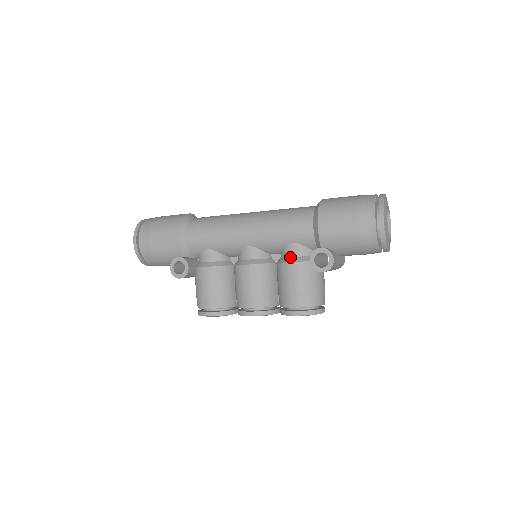
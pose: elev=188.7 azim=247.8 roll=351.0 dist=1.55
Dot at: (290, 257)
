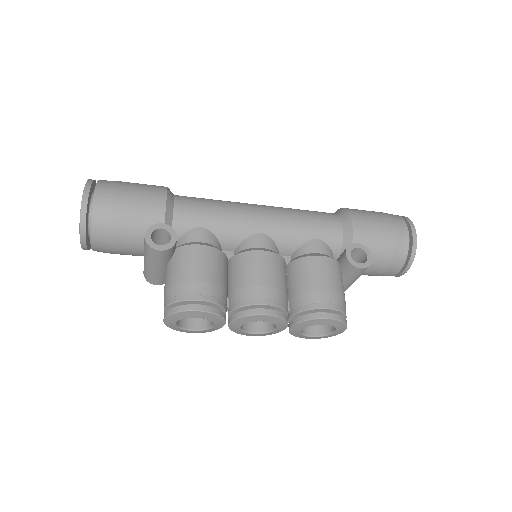
Dot at: (314, 253)
